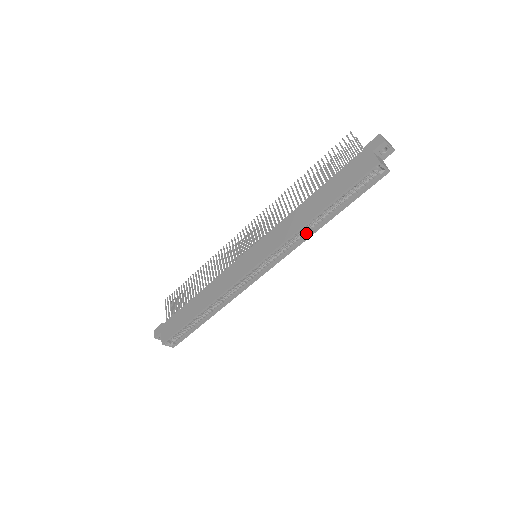
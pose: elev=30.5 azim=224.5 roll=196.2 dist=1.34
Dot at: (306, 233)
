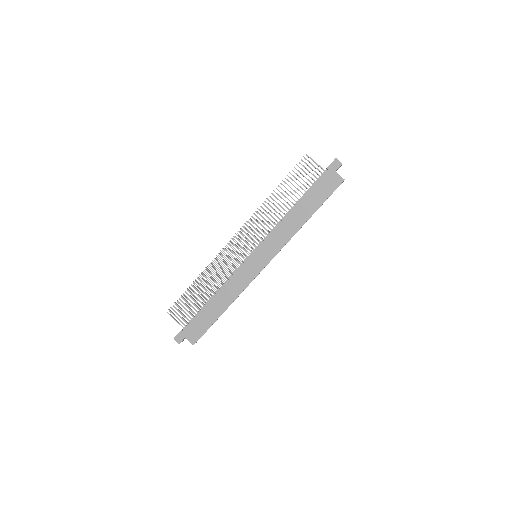
Dot at: occluded
